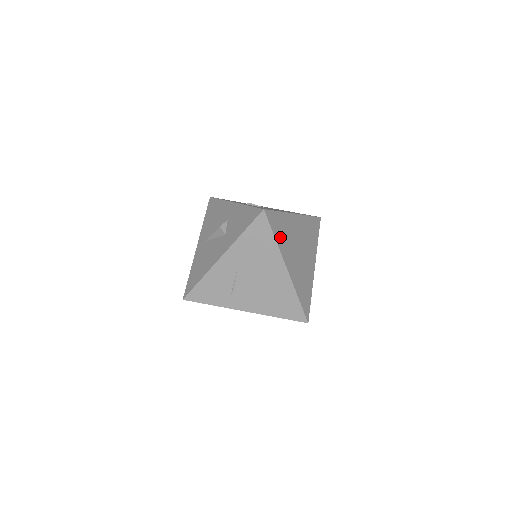
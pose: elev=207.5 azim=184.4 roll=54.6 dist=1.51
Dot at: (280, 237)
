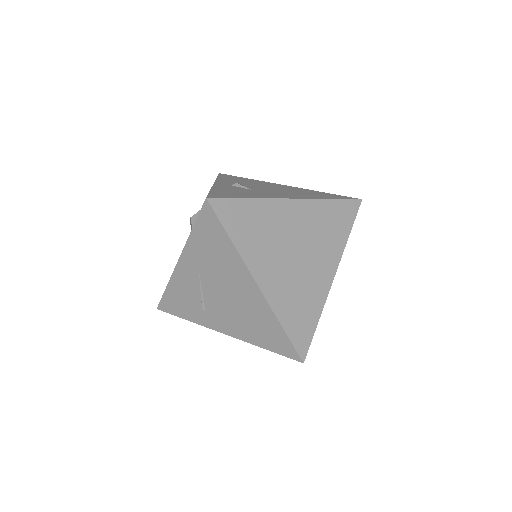
Dot at: (245, 237)
